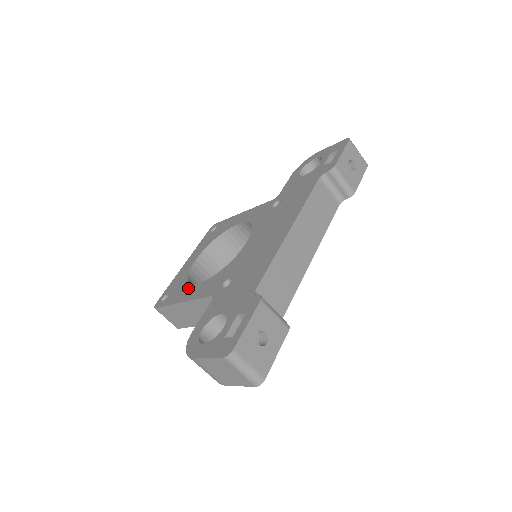
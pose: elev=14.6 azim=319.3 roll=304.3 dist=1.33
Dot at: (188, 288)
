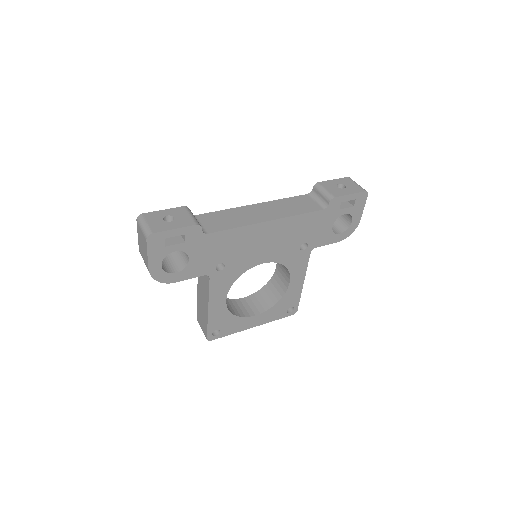
Dot at: occluded
